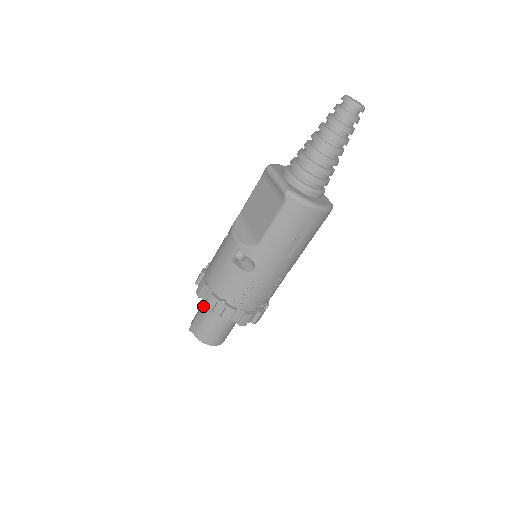
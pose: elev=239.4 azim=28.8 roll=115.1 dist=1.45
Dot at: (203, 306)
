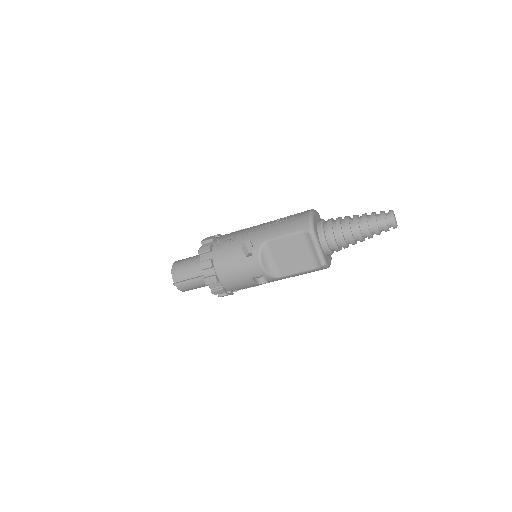
Dot at: (198, 279)
